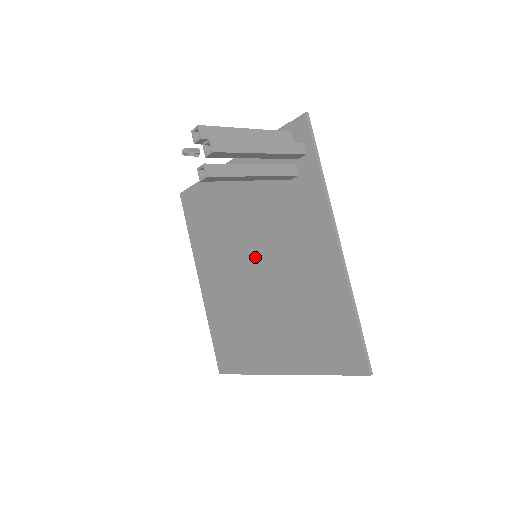
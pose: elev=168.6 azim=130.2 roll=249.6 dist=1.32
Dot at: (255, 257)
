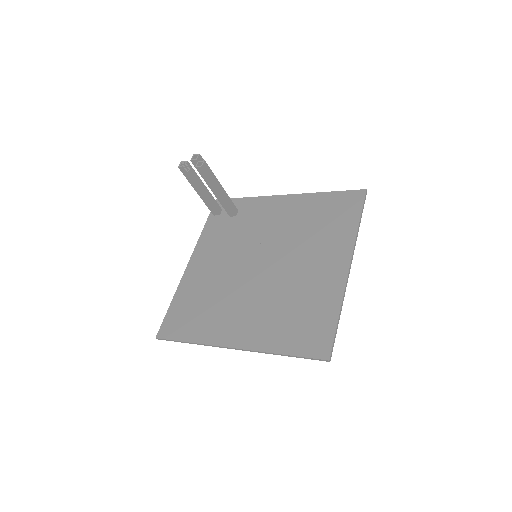
Dot at: (256, 261)
